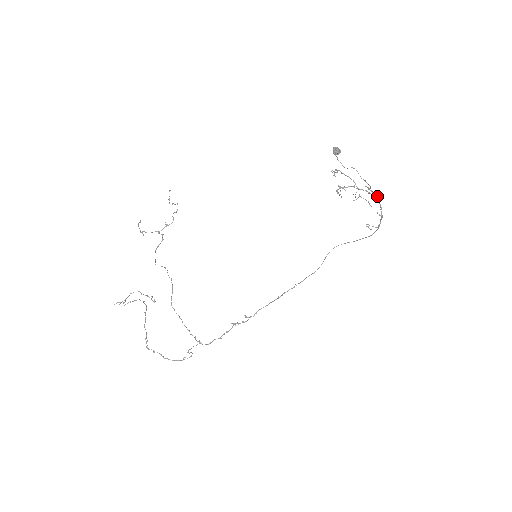
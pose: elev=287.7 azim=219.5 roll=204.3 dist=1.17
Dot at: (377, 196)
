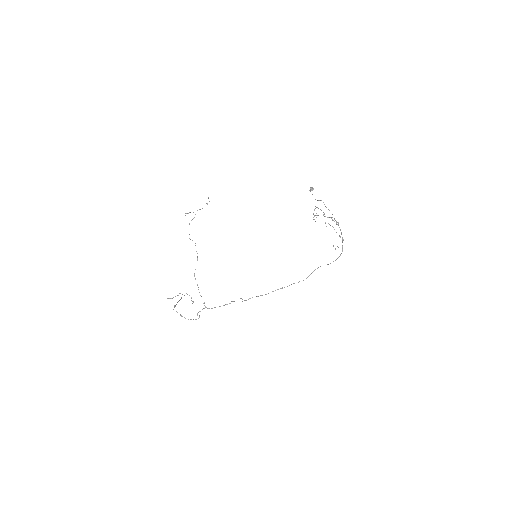
Dot at: (337, 222)
